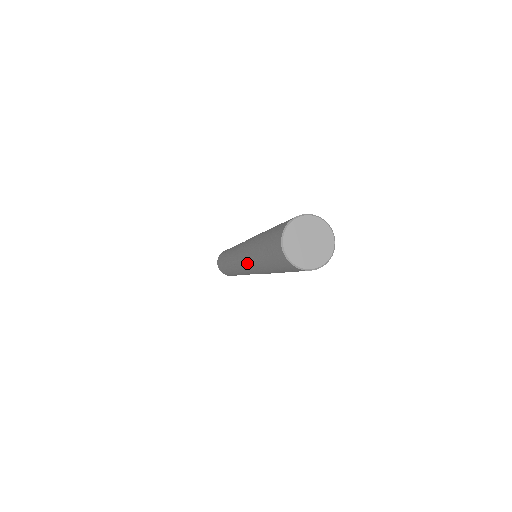
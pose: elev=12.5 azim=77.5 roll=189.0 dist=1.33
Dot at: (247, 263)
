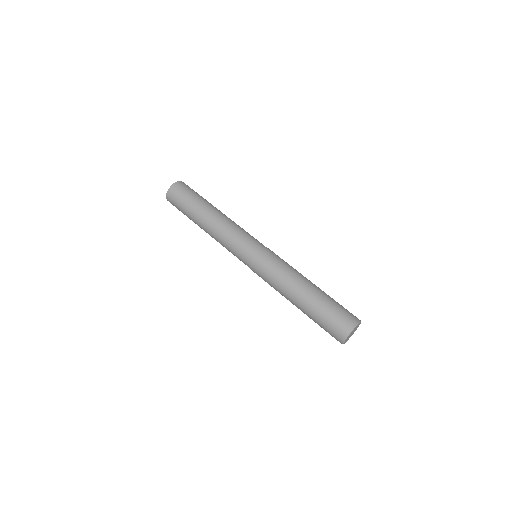
Dot at: occluded
